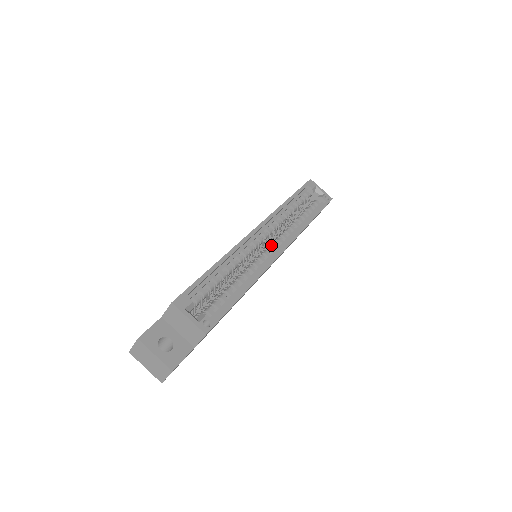
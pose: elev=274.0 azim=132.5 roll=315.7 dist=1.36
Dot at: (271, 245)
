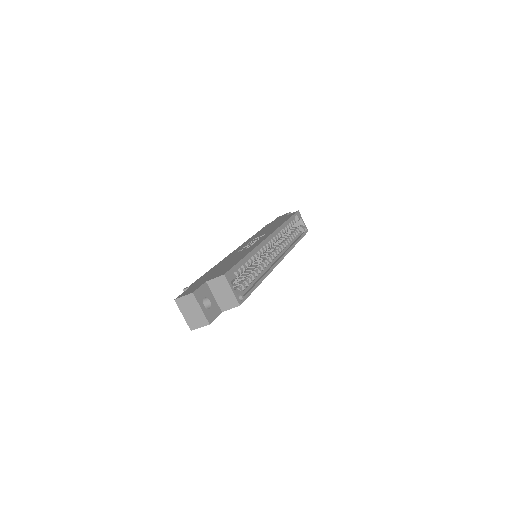
Dot at: (273, 253)
